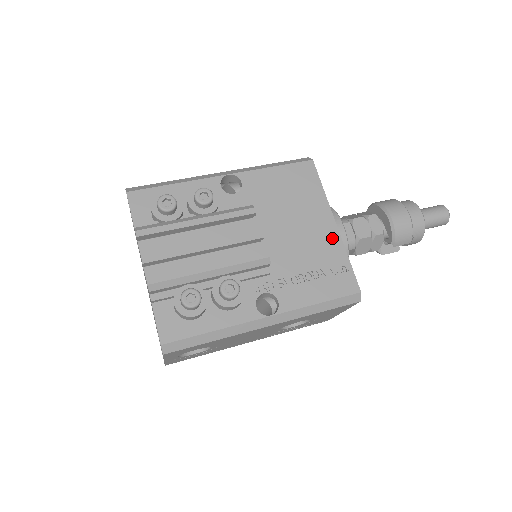
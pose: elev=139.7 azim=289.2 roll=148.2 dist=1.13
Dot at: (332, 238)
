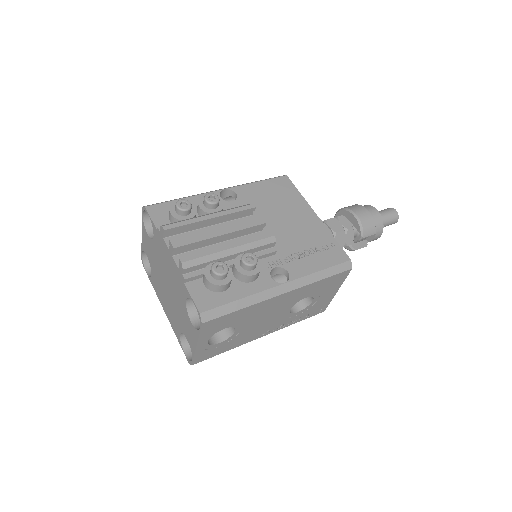
Dot at: (317, 225)
